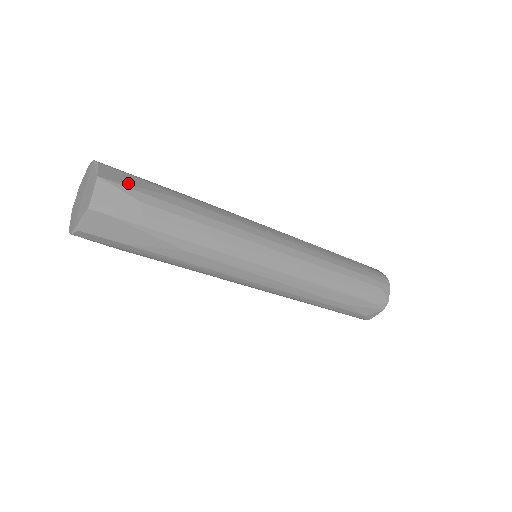
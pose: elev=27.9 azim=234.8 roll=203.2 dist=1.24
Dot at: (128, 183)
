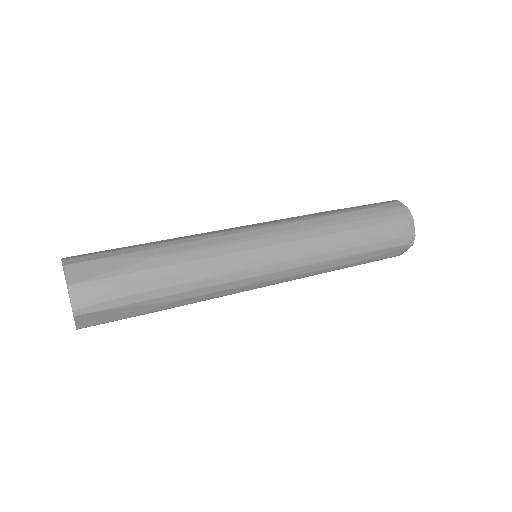
Dot at: (98, 273)
